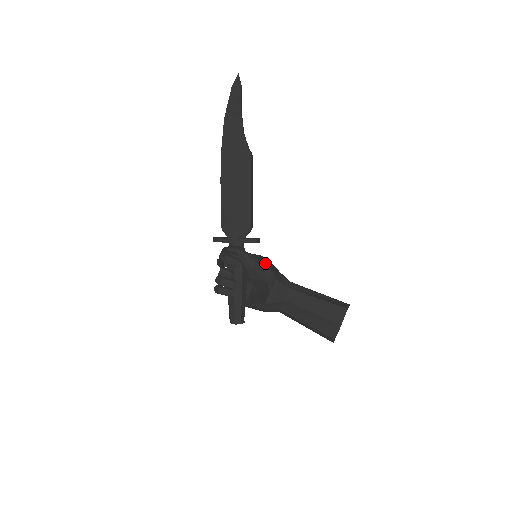
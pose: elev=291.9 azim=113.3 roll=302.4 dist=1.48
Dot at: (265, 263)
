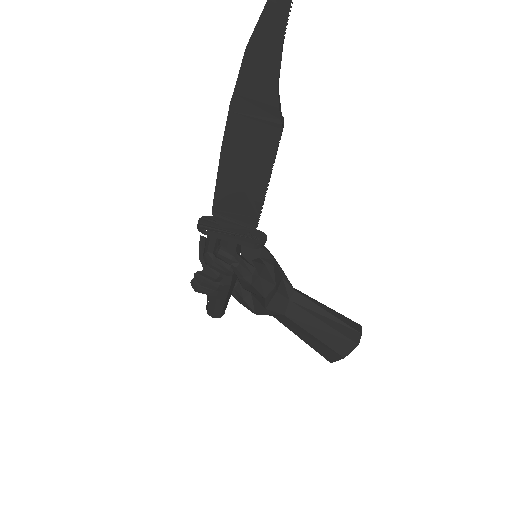
Dot at: (267, 272)
